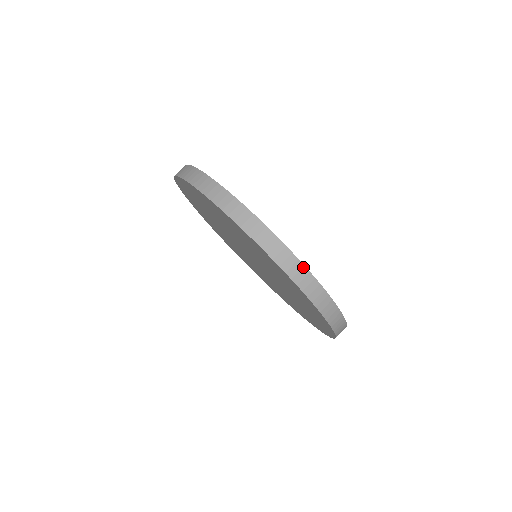
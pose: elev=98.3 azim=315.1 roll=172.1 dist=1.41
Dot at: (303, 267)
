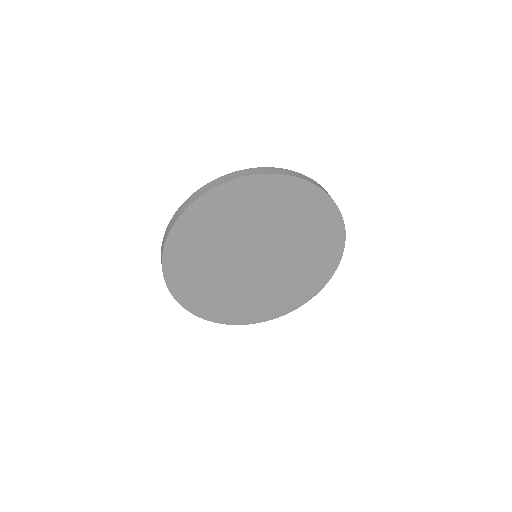
Dot at: (209, 183)
